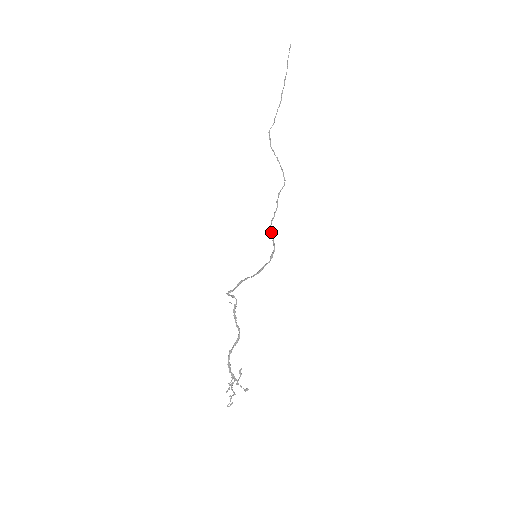
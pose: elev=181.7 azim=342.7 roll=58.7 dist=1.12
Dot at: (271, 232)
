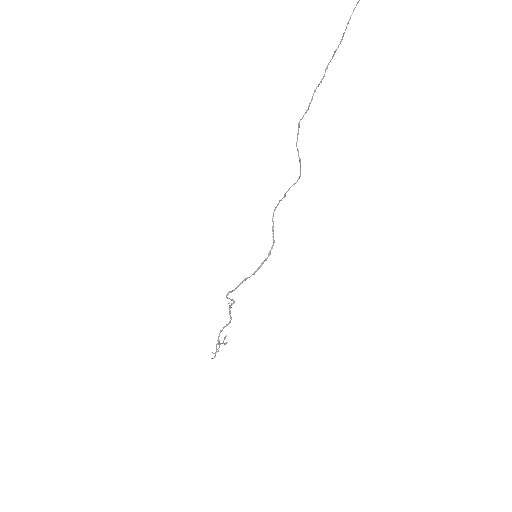
Dot at: (273, 225)
